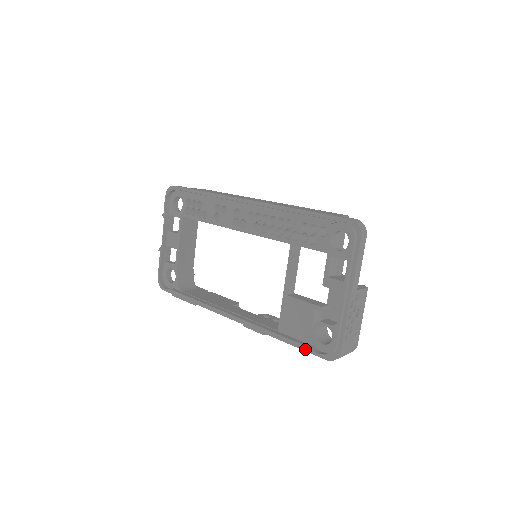
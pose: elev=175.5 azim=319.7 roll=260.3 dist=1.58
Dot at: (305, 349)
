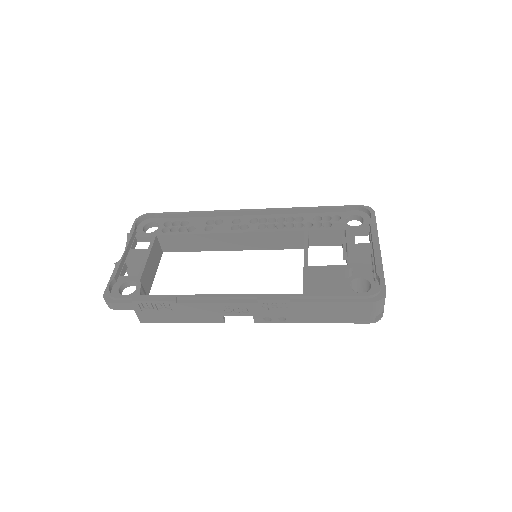
Dot at: (344, 300)
